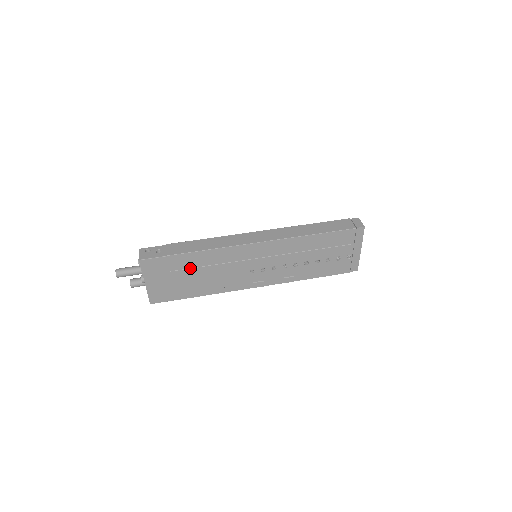
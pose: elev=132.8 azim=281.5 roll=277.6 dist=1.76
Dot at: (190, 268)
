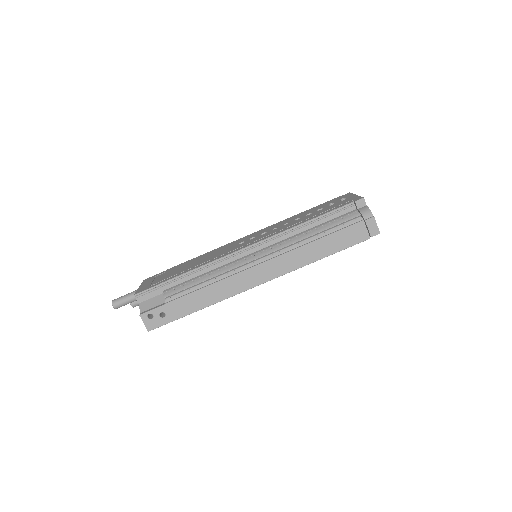
Dot at: occluded
